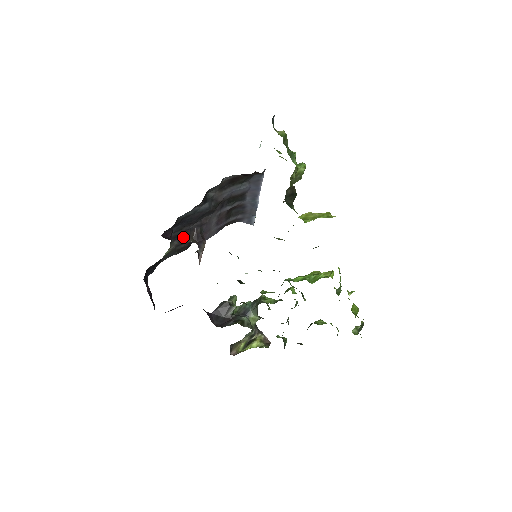
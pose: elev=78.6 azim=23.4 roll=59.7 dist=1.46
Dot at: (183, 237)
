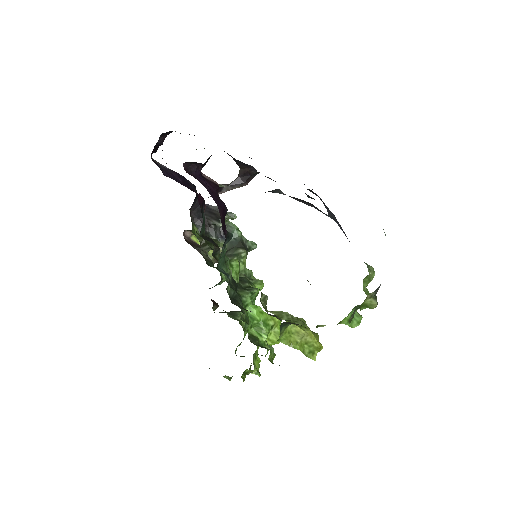
Dot at: occluded
